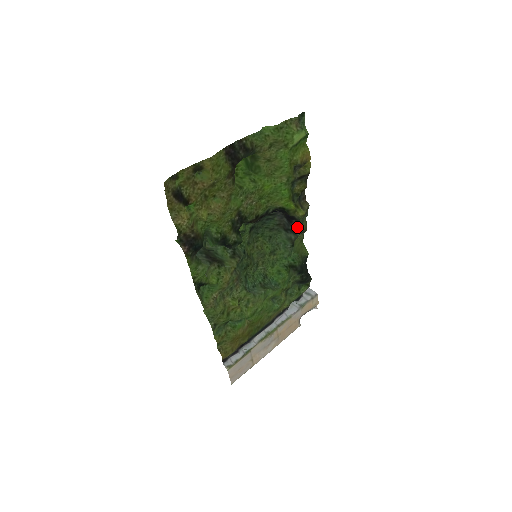
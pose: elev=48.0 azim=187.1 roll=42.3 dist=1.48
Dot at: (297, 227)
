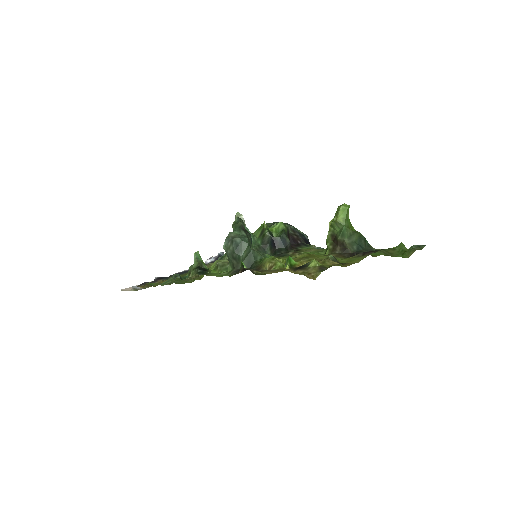
Dot at: occluded
